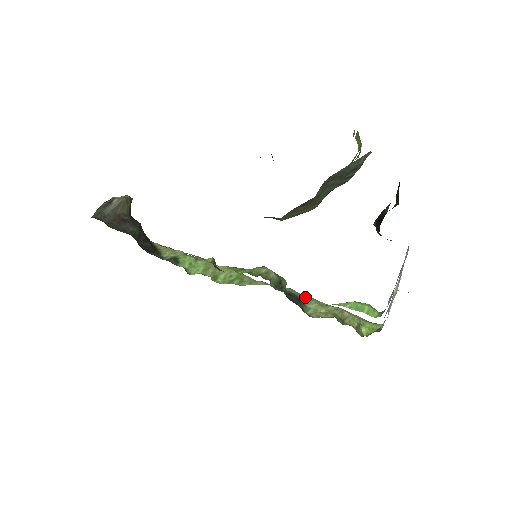
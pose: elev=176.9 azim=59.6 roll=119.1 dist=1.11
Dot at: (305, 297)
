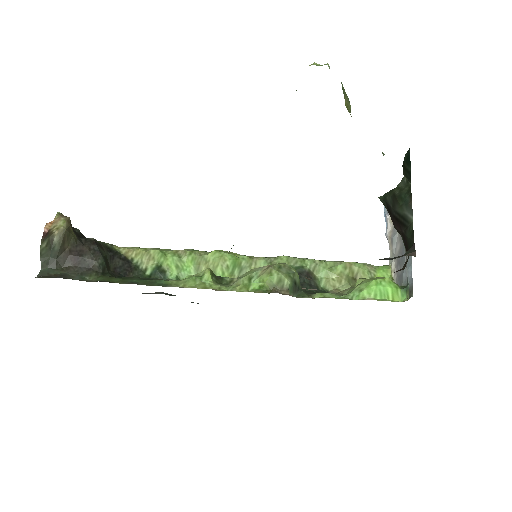
Dot at: (311, 265)
